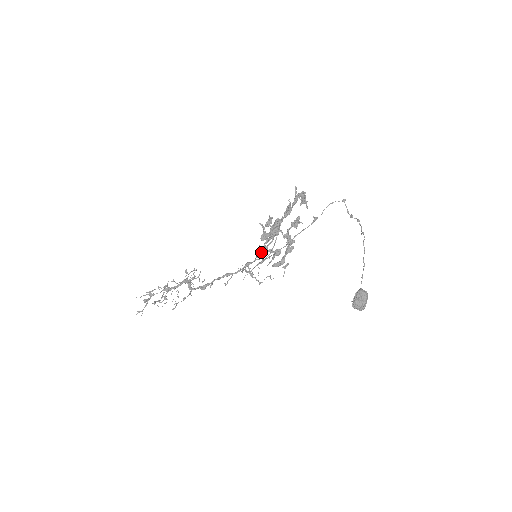
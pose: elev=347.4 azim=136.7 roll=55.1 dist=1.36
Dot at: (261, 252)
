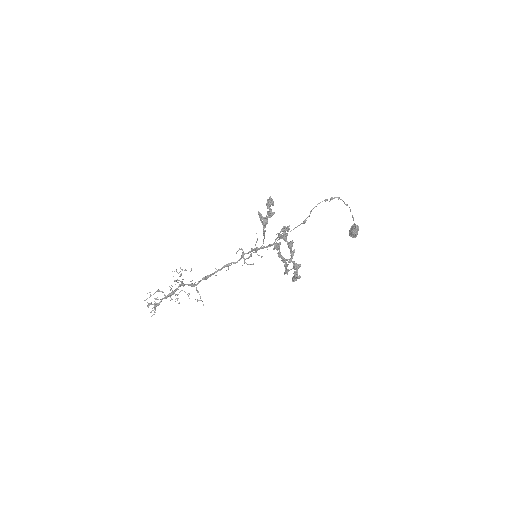
Dot at: occluded
